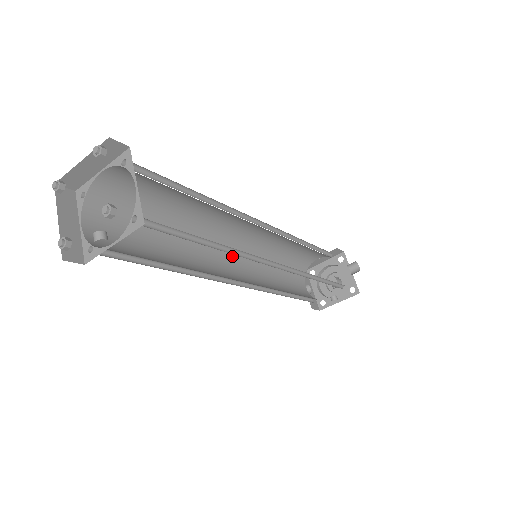
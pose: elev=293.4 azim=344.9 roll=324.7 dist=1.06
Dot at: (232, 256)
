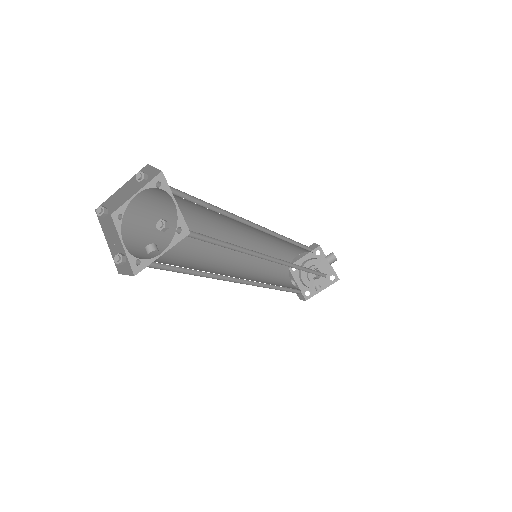
Dot at: (233, 259)
